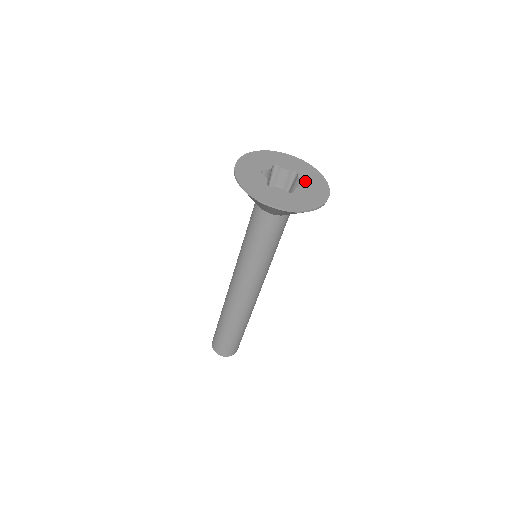
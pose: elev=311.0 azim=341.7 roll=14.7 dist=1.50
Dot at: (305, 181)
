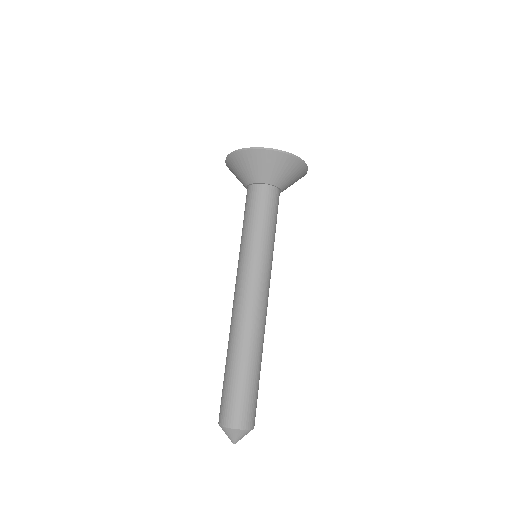
Dot at: occluded
